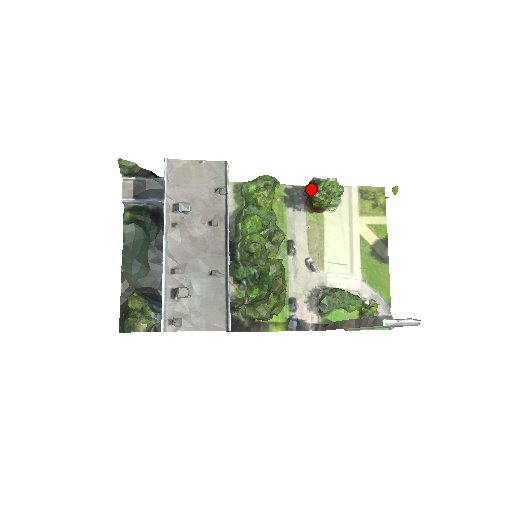
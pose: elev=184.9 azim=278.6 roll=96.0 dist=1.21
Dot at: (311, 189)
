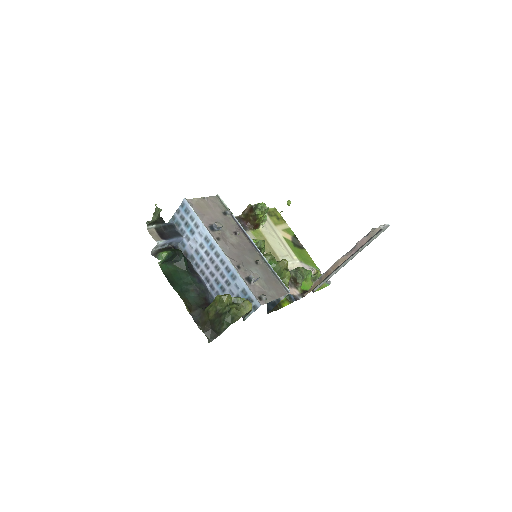
Dot at: (248, 214)
